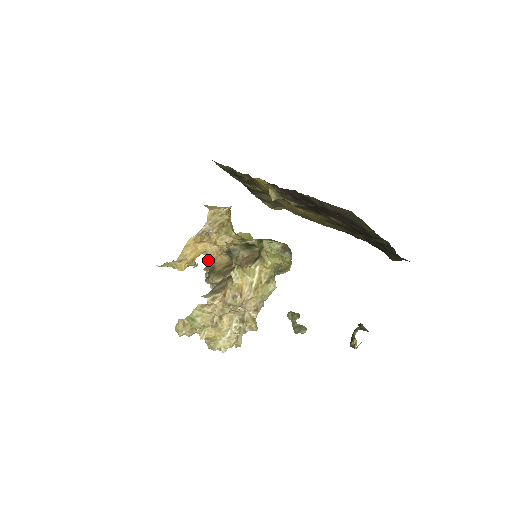
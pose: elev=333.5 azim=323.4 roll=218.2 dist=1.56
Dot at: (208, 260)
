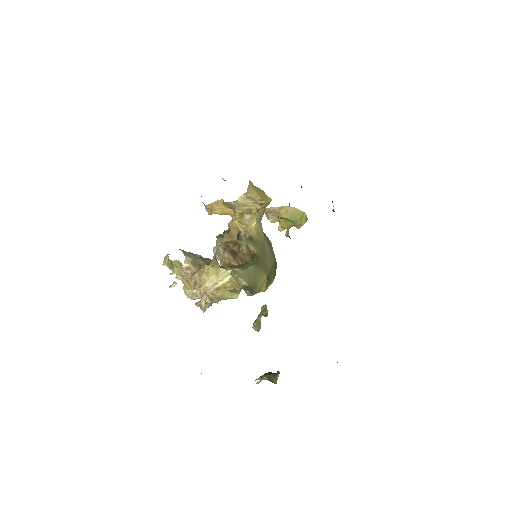
Dot at: (229, 223)
